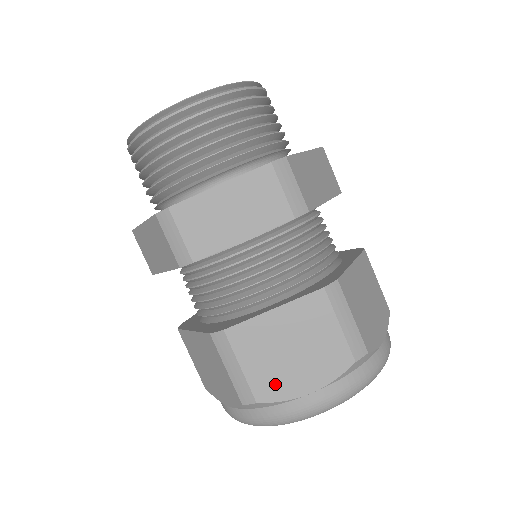
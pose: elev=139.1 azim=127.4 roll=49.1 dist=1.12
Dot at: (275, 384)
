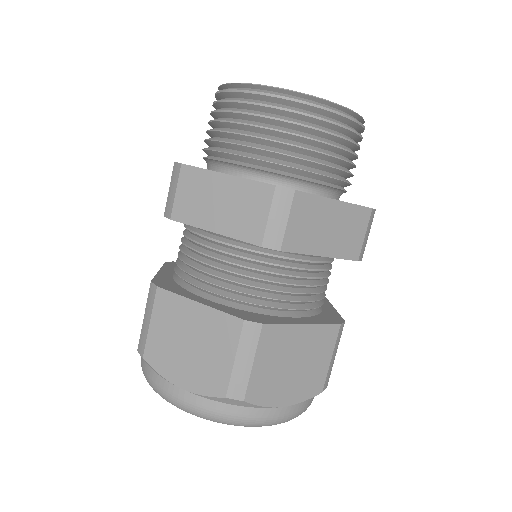
Dot at: (266, 389)
